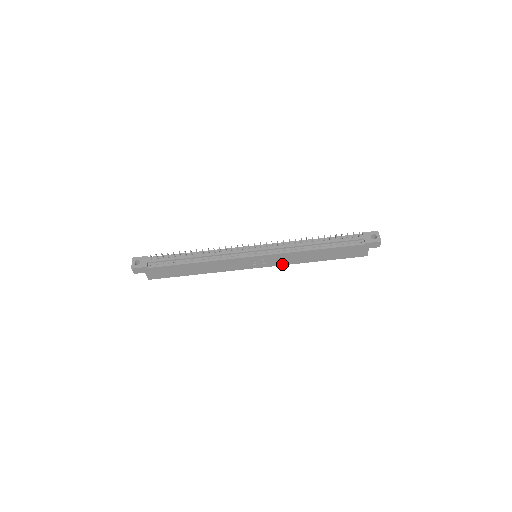
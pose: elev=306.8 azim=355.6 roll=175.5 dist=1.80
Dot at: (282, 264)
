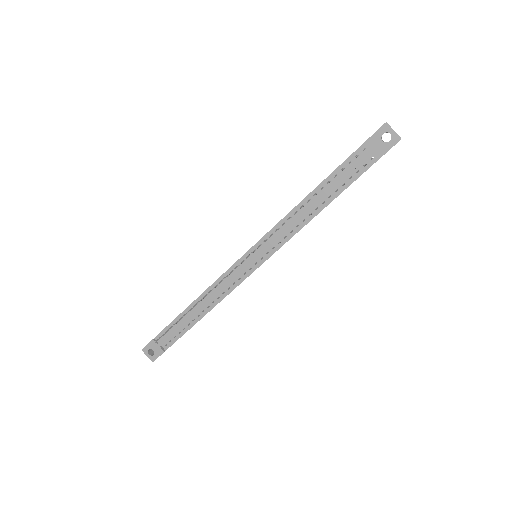
Dot at: occluded
